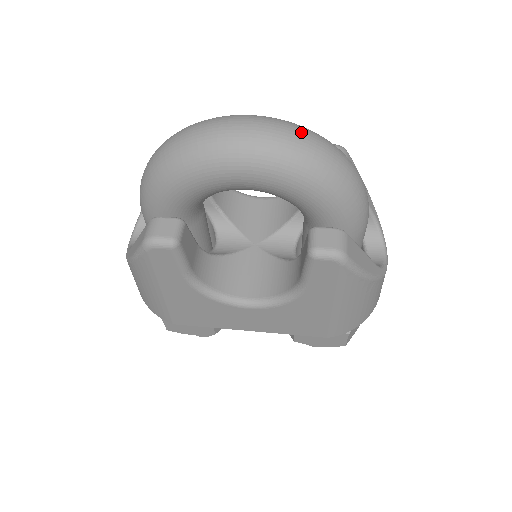
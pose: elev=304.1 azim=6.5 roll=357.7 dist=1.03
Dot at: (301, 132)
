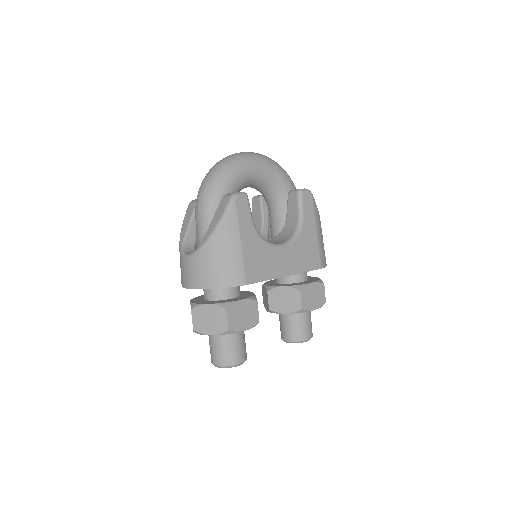
Dot at: occluded
